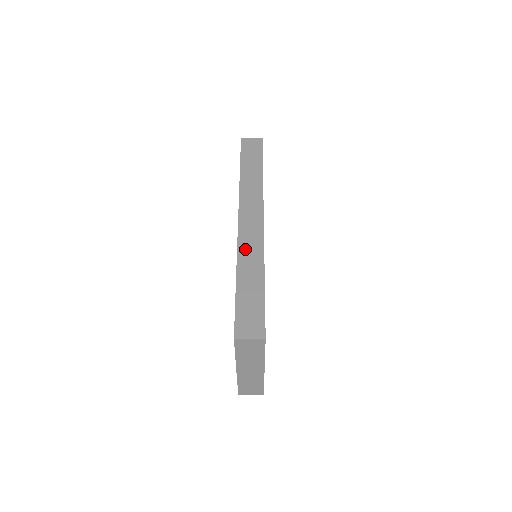
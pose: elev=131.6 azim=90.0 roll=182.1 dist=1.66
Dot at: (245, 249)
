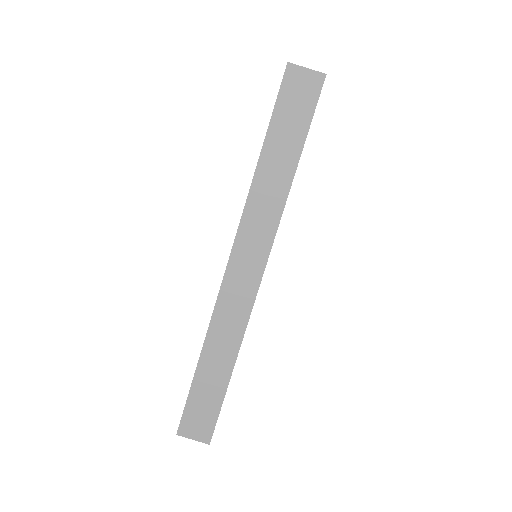
Dot at: (222, 320)
